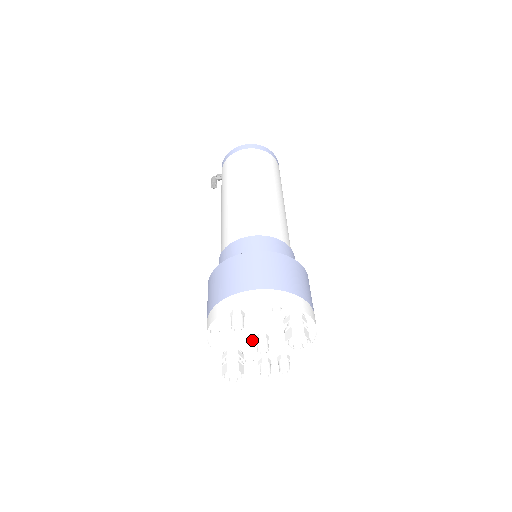
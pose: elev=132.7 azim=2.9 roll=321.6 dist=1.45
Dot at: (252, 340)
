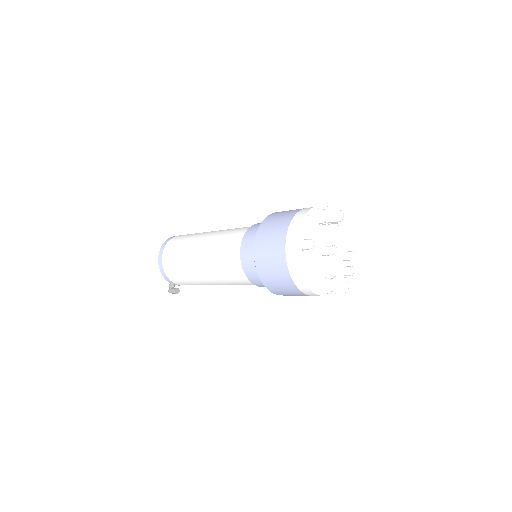
Dot at: (323, 260)
